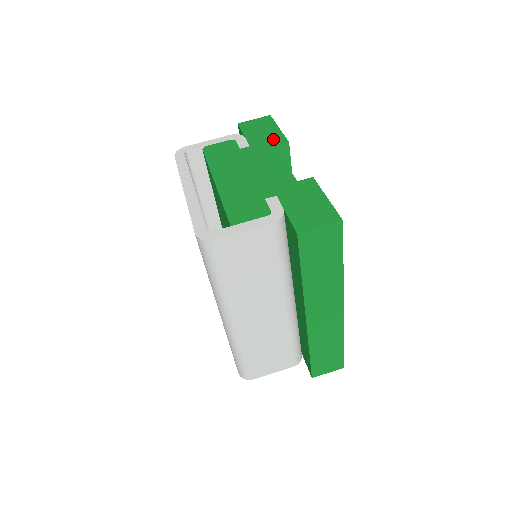
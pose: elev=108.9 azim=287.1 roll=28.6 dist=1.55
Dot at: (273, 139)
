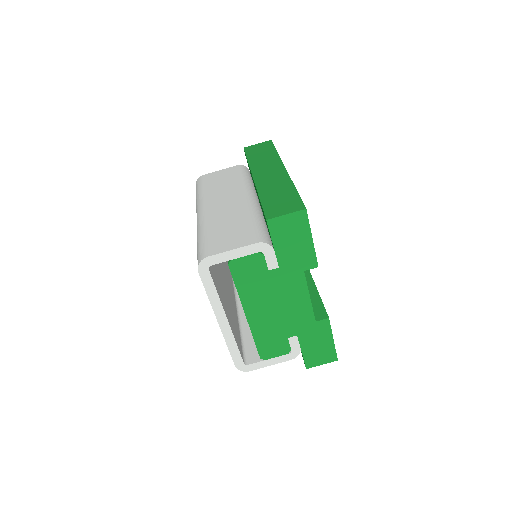
Dot at: (304, 260)
